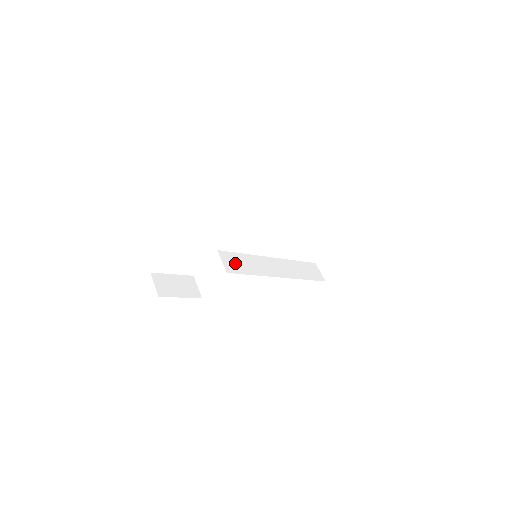
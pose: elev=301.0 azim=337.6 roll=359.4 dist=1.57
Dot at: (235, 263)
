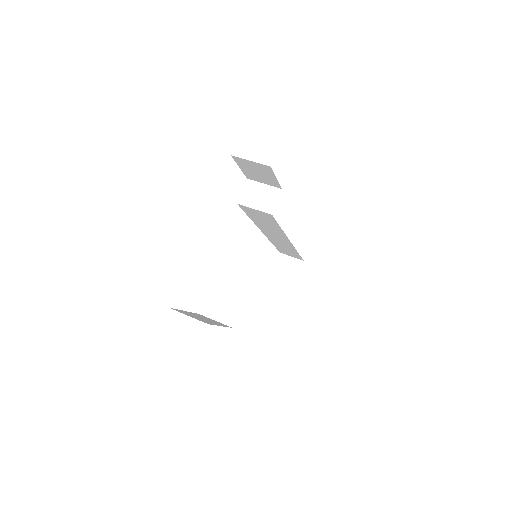
Dot at: occluded
